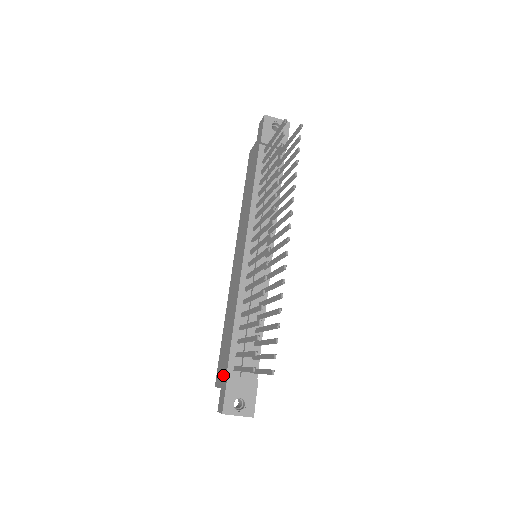
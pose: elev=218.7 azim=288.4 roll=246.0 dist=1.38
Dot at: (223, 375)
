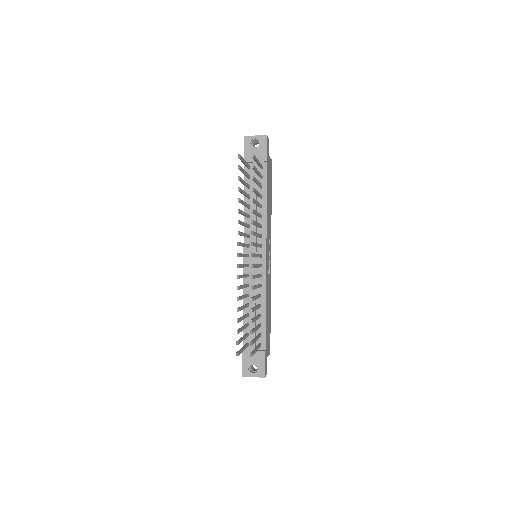
Dot at: occluded
